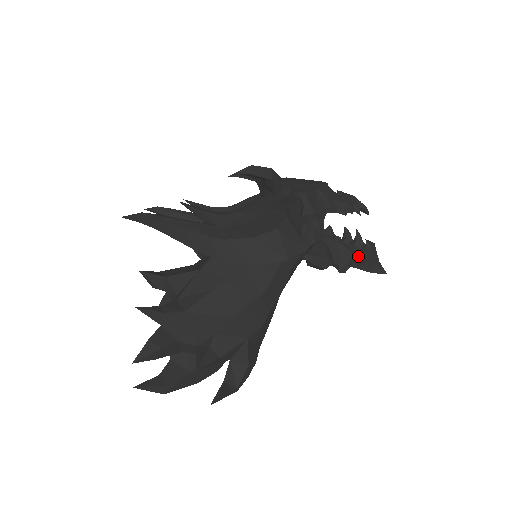
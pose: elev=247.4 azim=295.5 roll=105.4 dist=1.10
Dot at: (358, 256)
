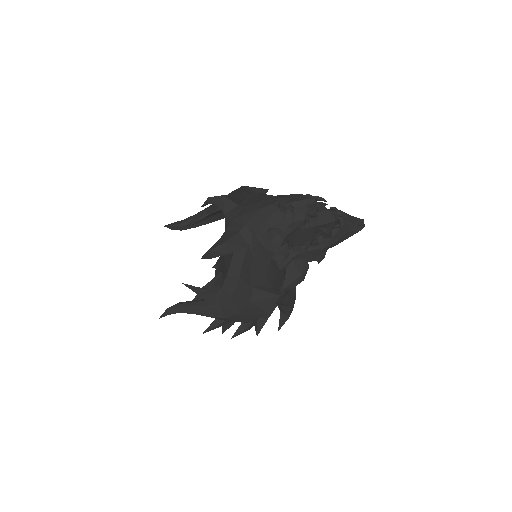
Dot at: (330, 243)
